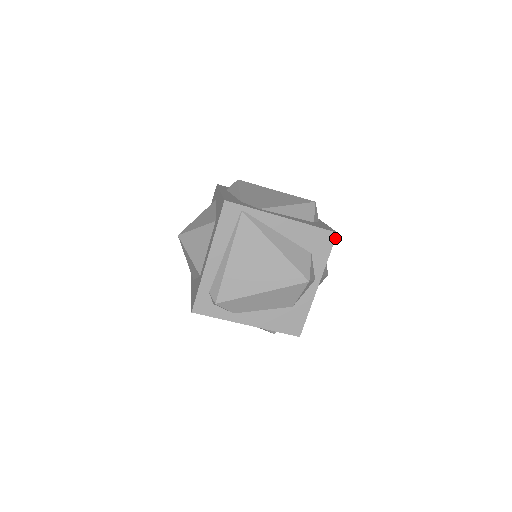
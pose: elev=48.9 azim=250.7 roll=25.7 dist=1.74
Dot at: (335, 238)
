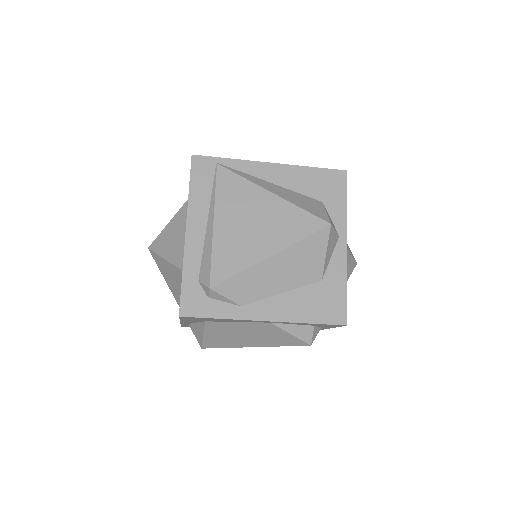
Dot at: (345, 178)
